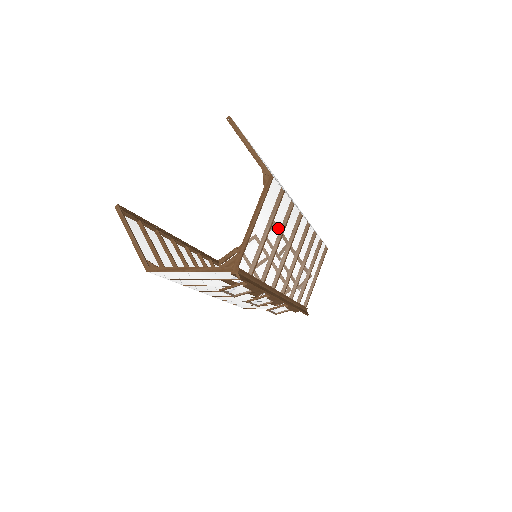
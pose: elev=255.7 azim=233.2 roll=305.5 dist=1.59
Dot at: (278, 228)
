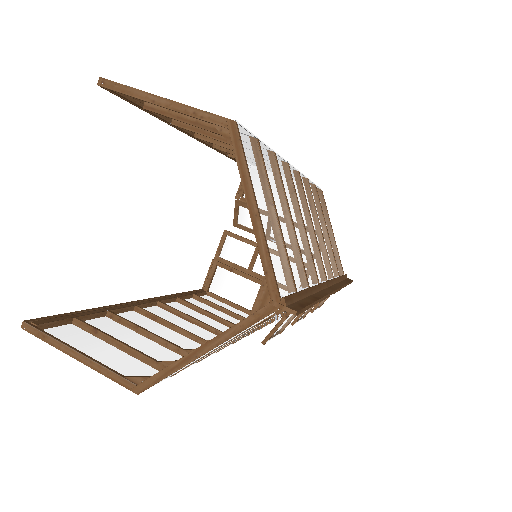
Dot at: (280, 199)
